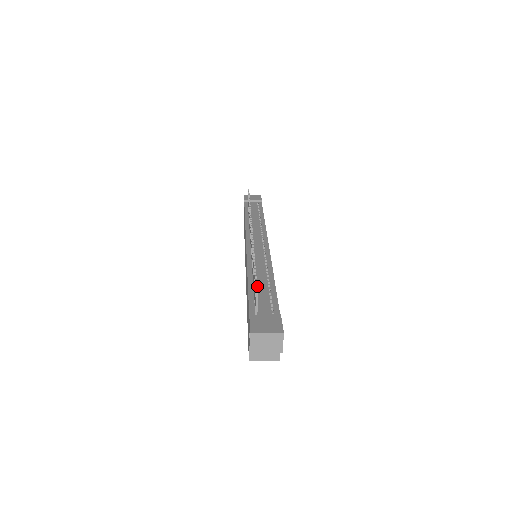
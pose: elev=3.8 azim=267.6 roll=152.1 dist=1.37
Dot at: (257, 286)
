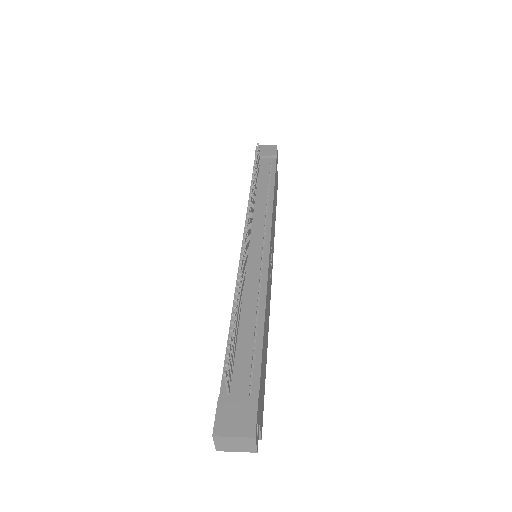
Dot at: (240, 333)
